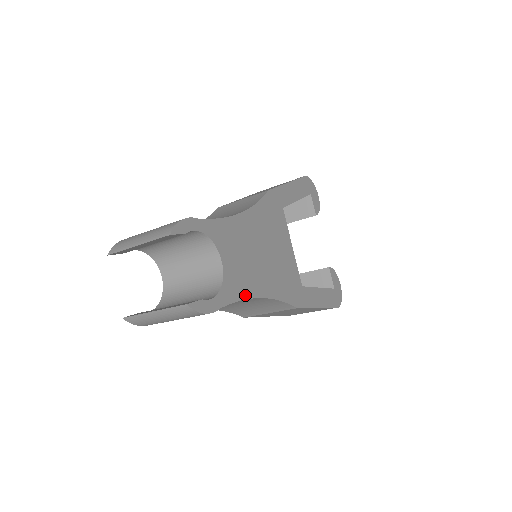
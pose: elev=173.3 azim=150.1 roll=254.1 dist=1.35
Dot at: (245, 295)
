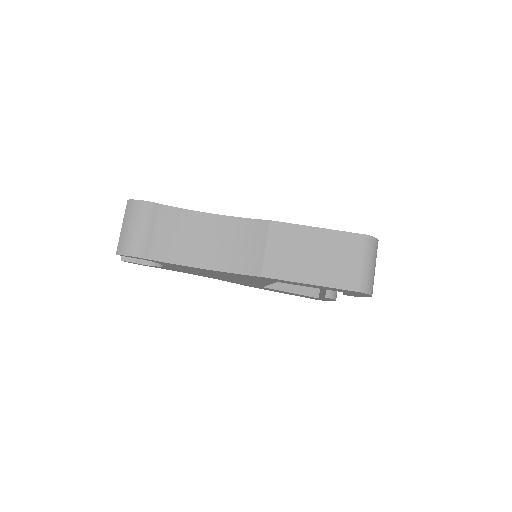
Dot at: (192, 211)
